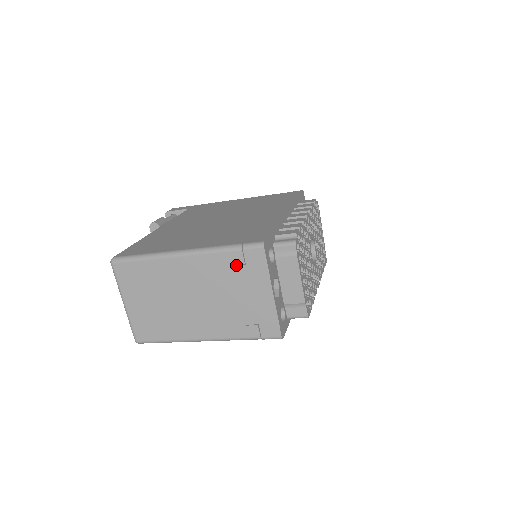
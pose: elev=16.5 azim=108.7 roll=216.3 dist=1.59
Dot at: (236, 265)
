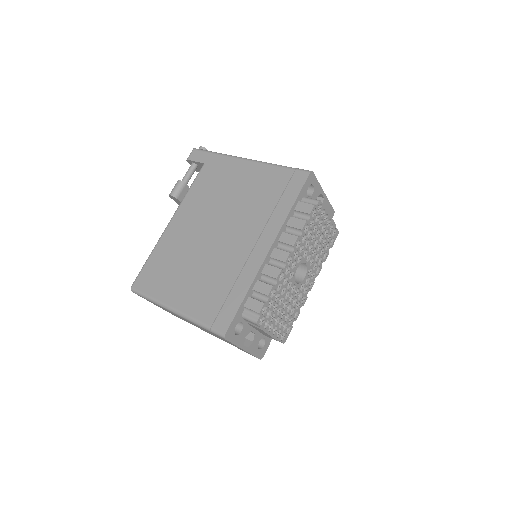
Dot at: occluded
